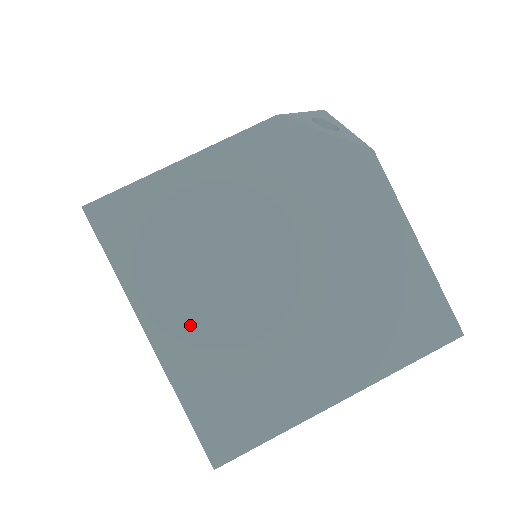
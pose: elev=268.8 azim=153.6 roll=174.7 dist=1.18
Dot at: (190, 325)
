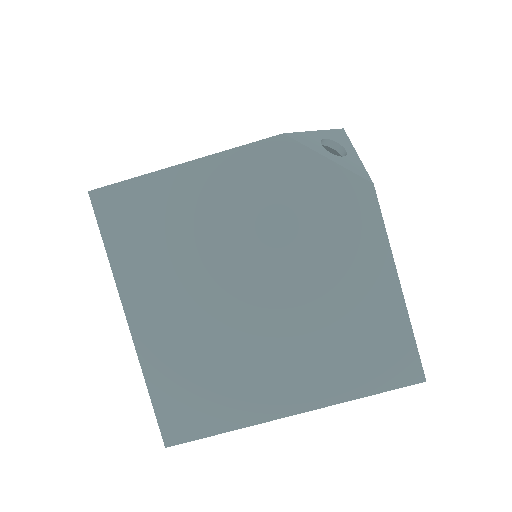
Dot at: (166, 317)
